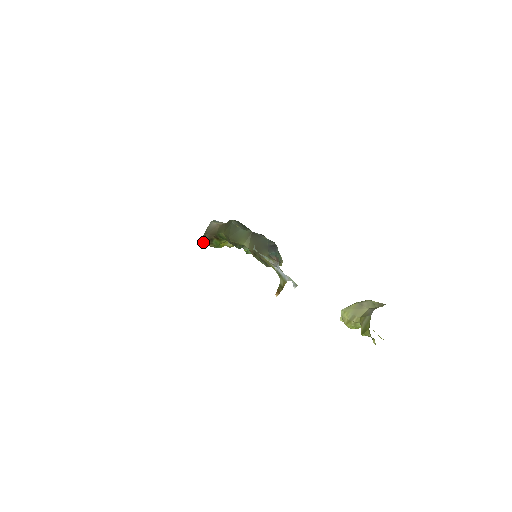
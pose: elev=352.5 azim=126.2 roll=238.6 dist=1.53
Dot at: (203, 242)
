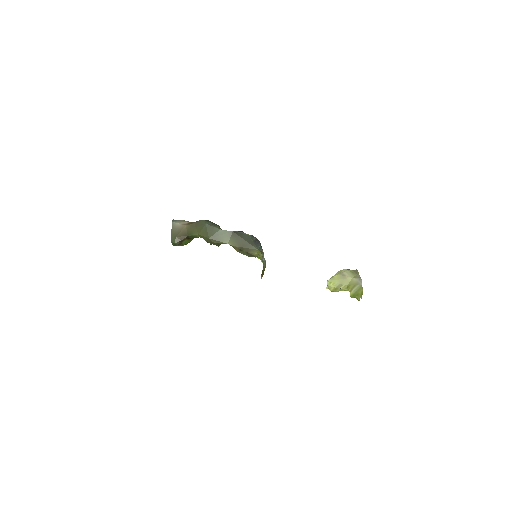
Dot at: (172, 244)
